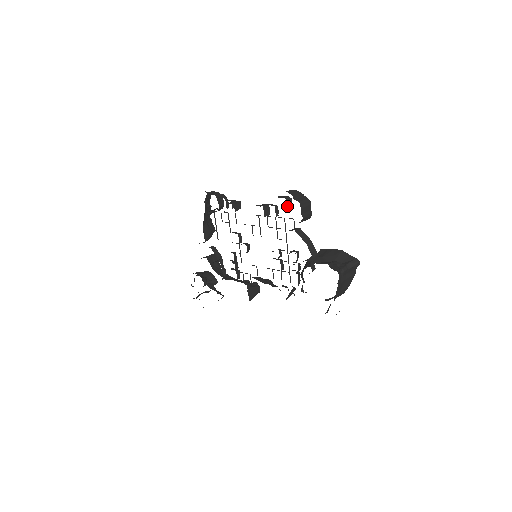
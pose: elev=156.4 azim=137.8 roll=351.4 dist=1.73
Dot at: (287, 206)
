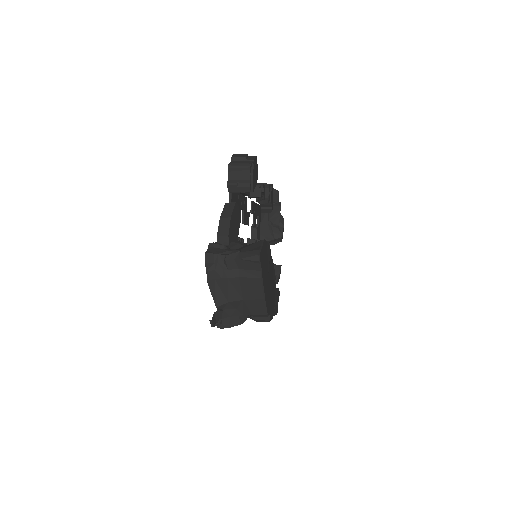
Dot at: occluded
